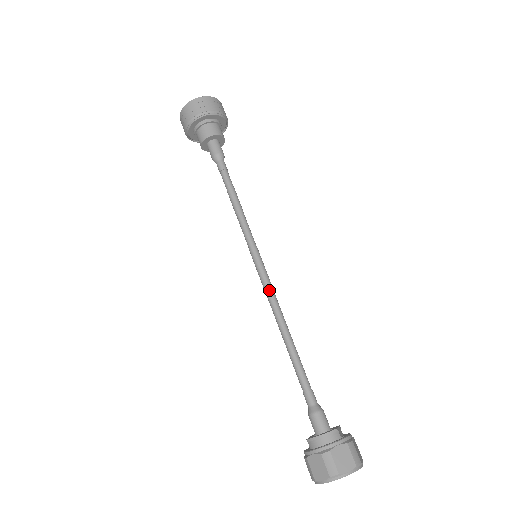
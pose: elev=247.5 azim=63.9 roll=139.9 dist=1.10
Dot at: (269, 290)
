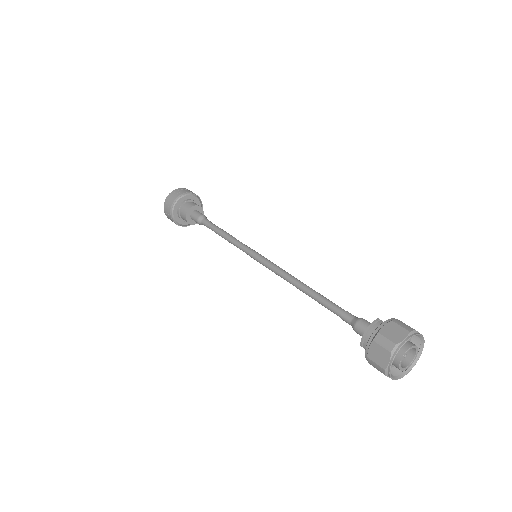
Dot at: (275, 268)
